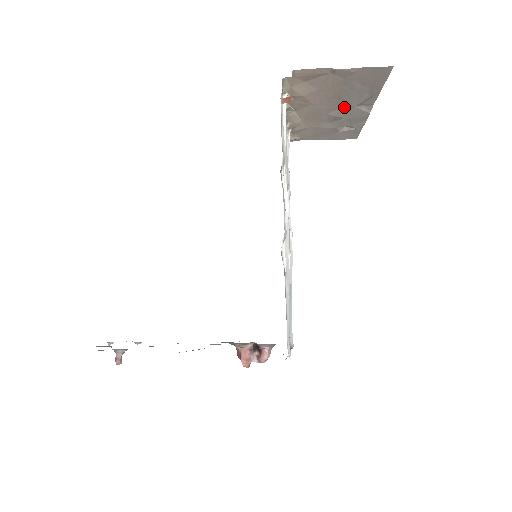
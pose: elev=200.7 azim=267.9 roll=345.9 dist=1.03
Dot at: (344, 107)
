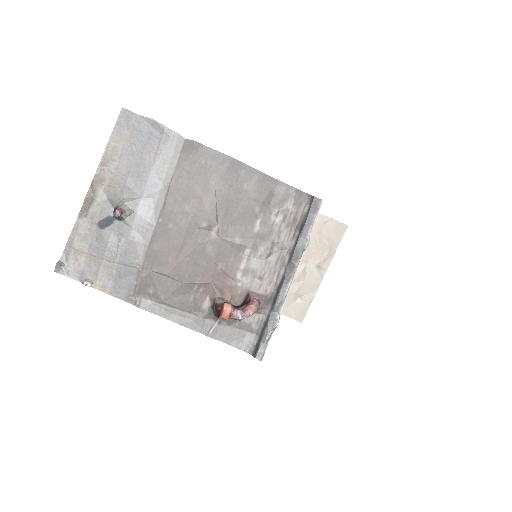
Dot at: (309, 264)
